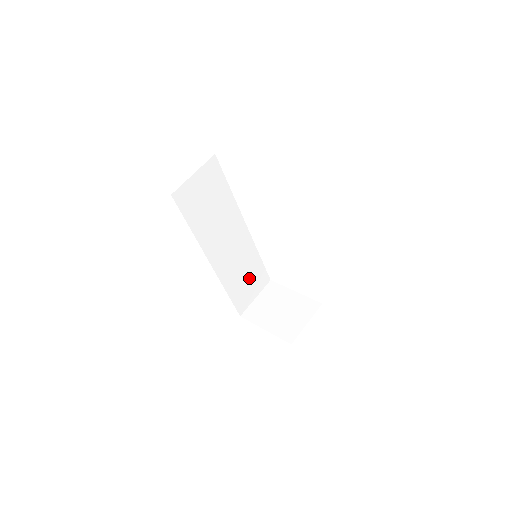
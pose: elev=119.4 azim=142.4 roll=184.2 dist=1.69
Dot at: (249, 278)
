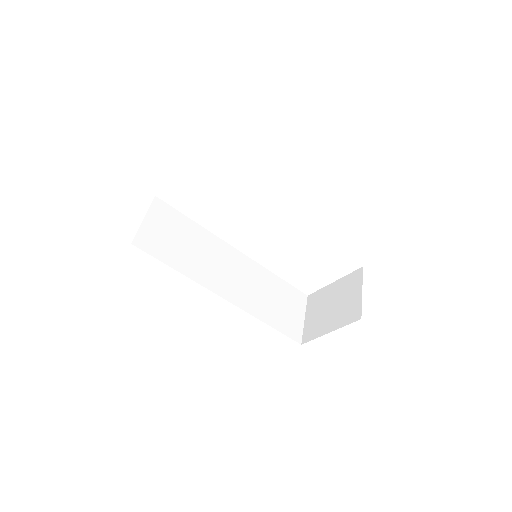
Dot at: (280, 301)
